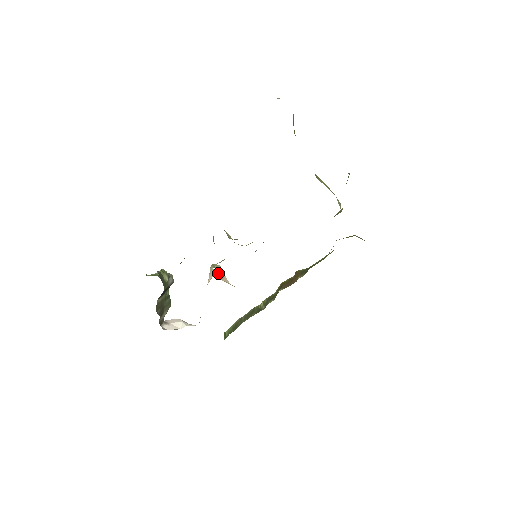
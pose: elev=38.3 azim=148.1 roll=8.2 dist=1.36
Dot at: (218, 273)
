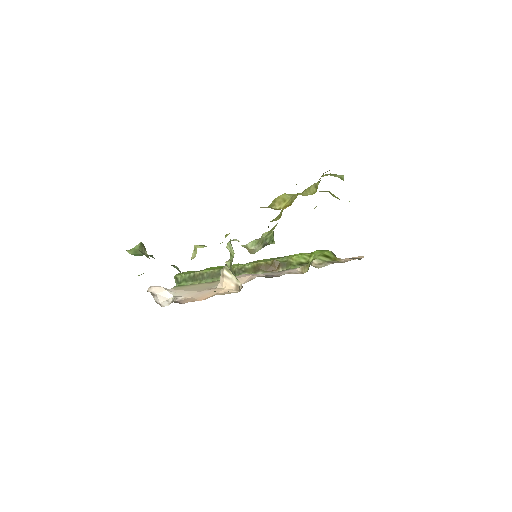
Dot at: occluded
